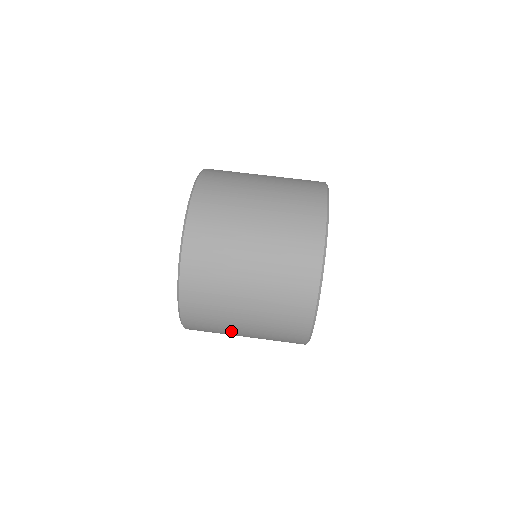
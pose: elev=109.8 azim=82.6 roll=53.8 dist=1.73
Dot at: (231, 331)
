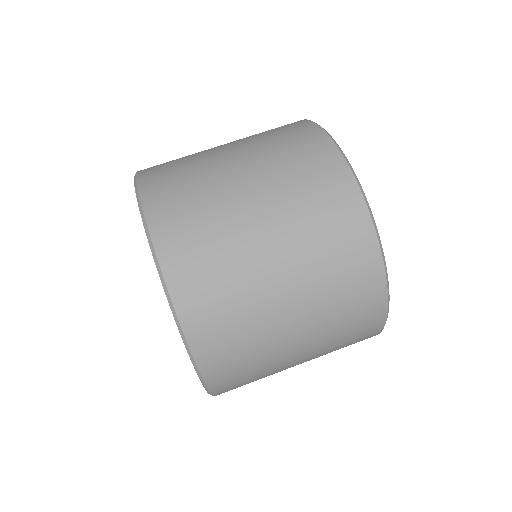
Dot at: (271, 329)
